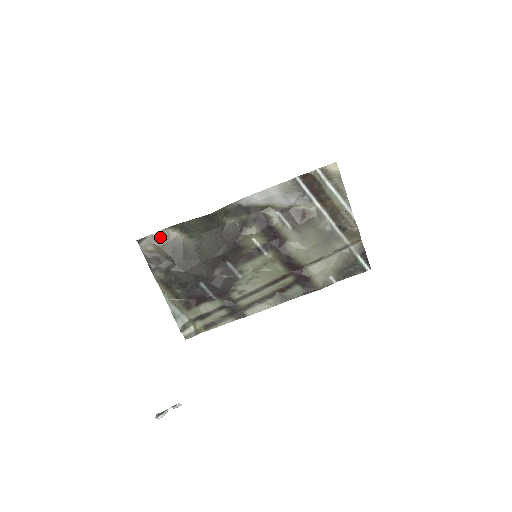
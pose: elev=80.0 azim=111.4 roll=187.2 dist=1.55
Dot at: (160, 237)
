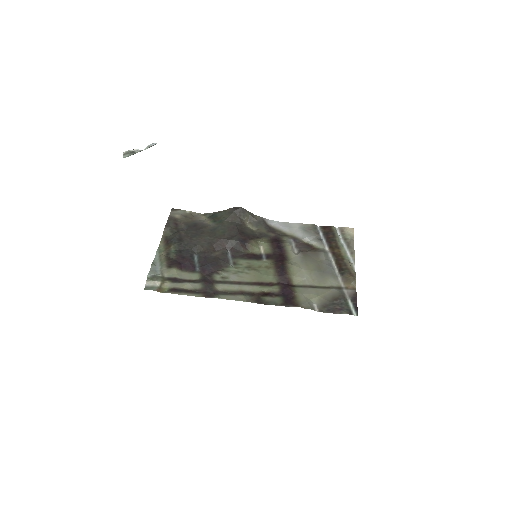
Dot at: (190, 215)
